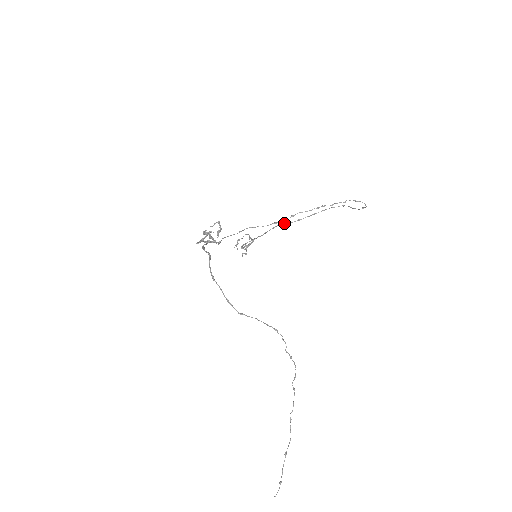
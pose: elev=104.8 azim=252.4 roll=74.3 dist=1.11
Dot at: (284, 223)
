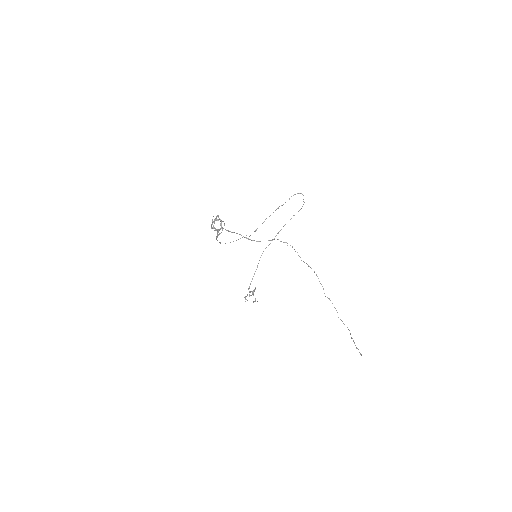
Dot at: (265, 248)
